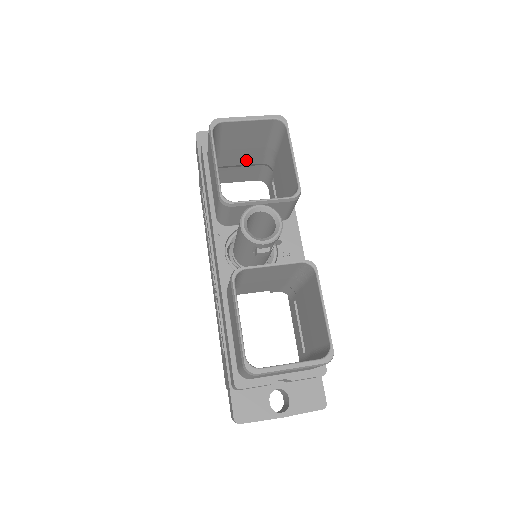
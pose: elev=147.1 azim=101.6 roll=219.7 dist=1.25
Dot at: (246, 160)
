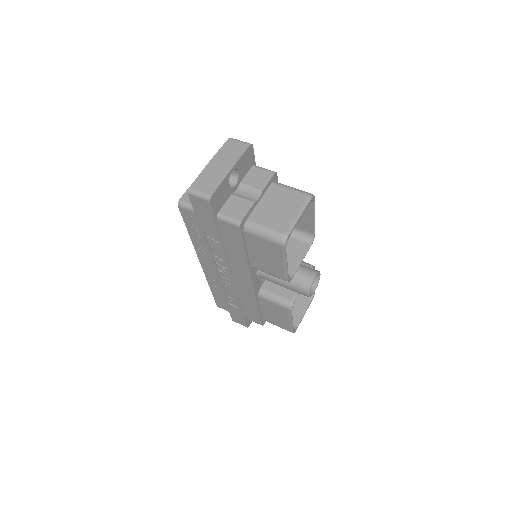
Dot at: occluded
